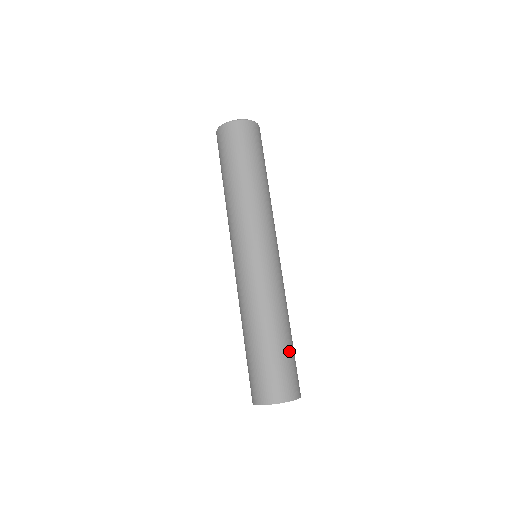
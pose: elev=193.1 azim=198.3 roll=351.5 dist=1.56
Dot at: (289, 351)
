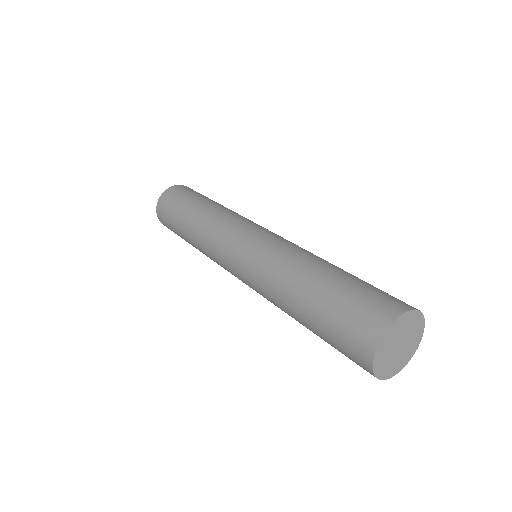
Dot at: occluded
